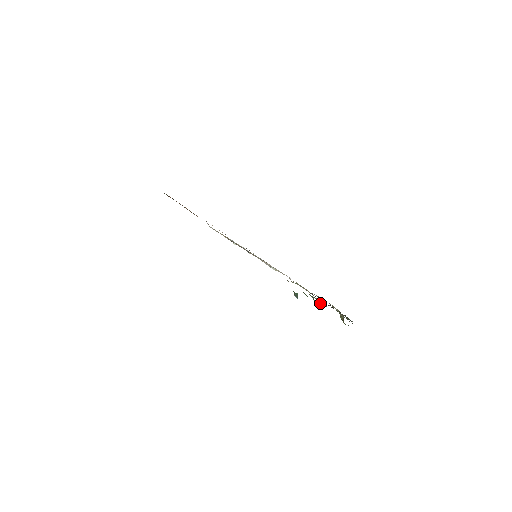
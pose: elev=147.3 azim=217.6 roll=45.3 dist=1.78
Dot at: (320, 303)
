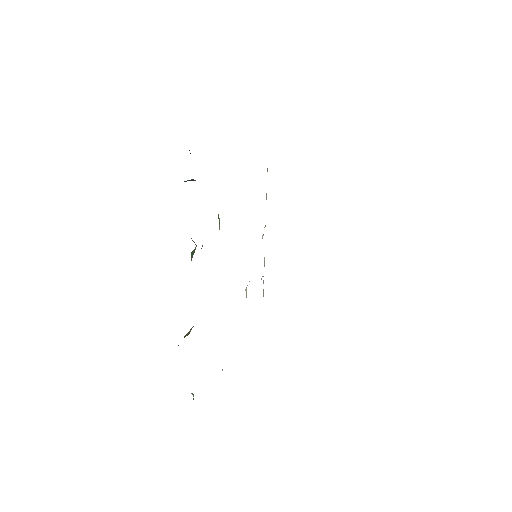
Dot at: (195, 248)
